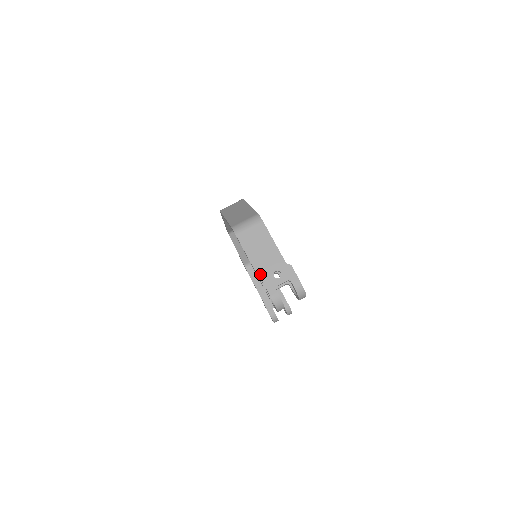
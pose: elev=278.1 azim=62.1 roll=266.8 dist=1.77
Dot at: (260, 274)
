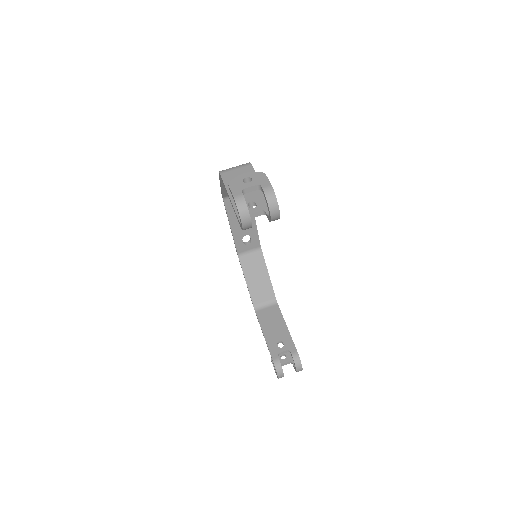
Dot at: occluded
